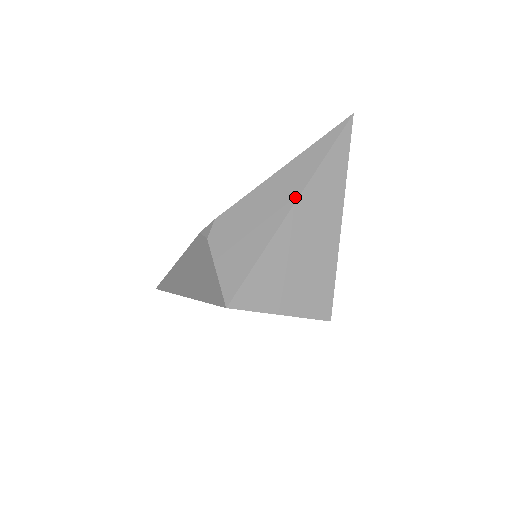
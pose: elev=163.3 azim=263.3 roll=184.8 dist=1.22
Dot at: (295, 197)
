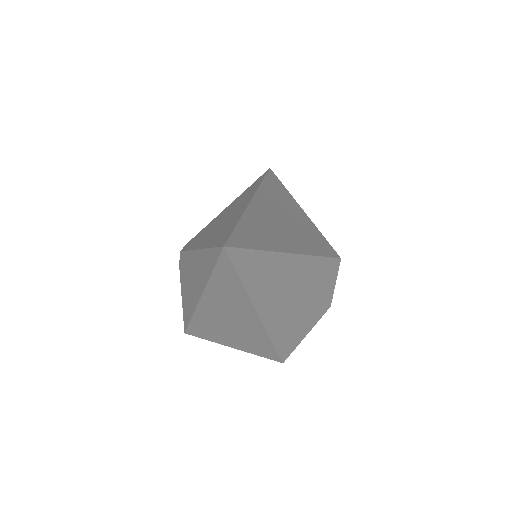
Dot at: (199, 295)
